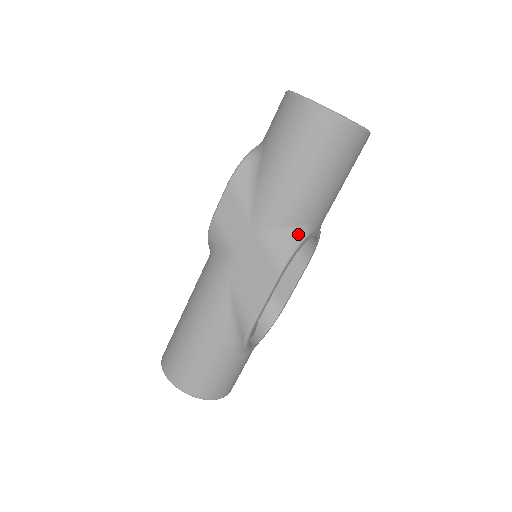
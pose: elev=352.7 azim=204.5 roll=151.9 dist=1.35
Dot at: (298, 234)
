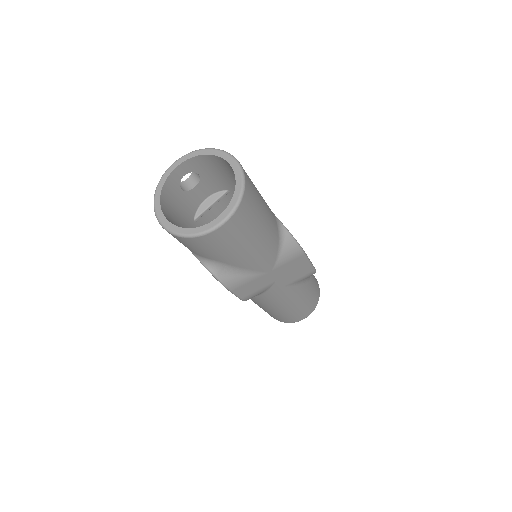
Dot at: (283, 234)
